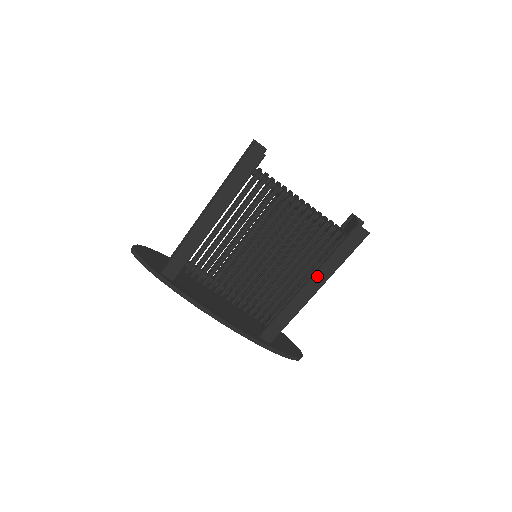
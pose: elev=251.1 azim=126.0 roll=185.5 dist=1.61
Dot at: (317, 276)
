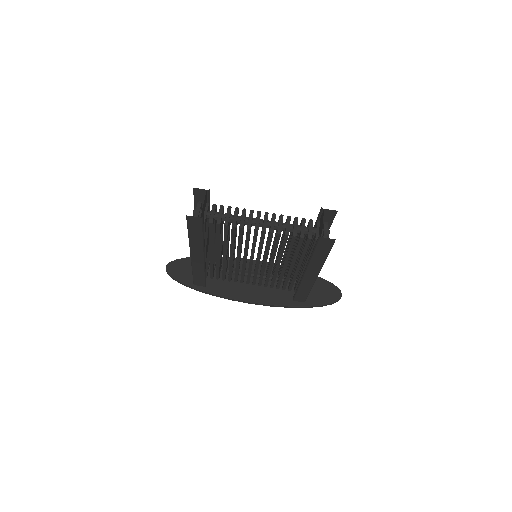
Dot at: (310, 268)
